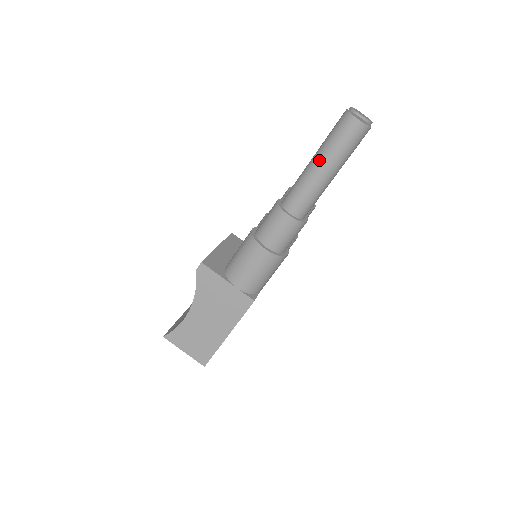
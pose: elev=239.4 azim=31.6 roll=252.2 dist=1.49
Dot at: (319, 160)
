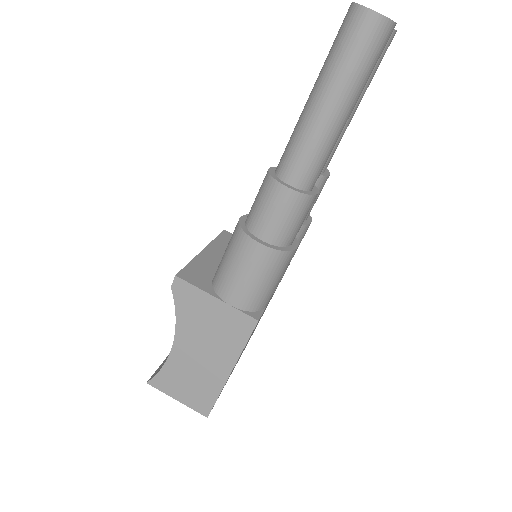
Dot at: (320, 92)
